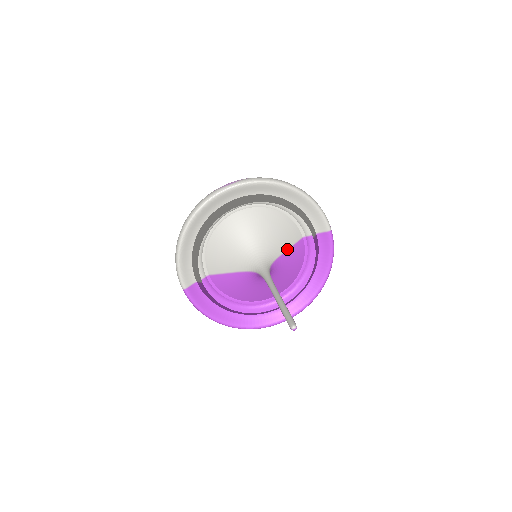
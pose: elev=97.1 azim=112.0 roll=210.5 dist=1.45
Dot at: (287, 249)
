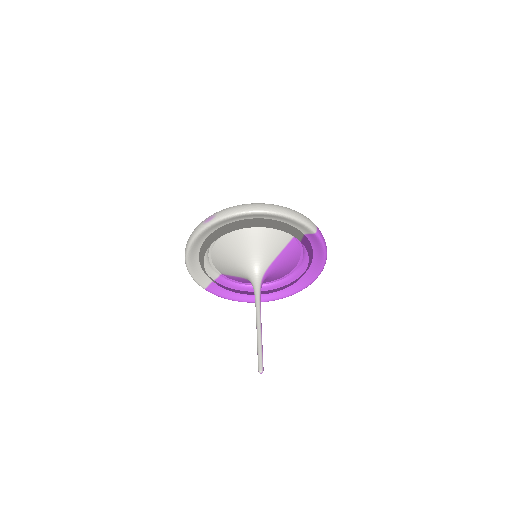
Dot at: (278, 254)
